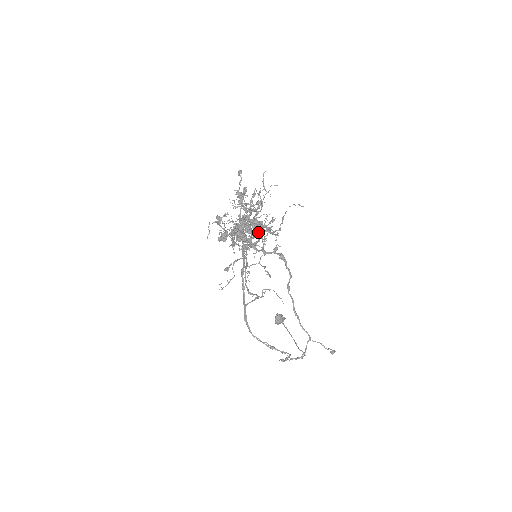
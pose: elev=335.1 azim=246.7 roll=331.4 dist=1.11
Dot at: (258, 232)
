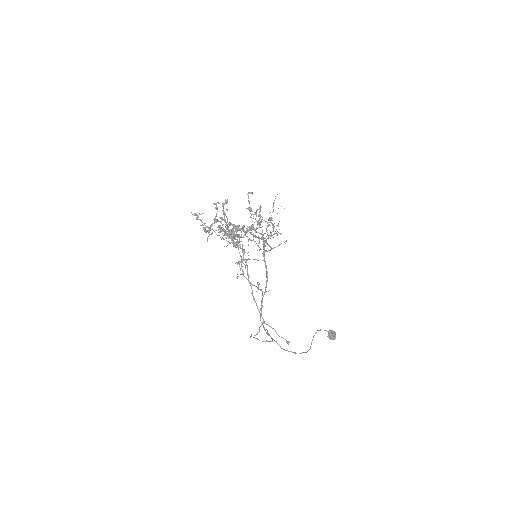
Dot at: (224, 229)
